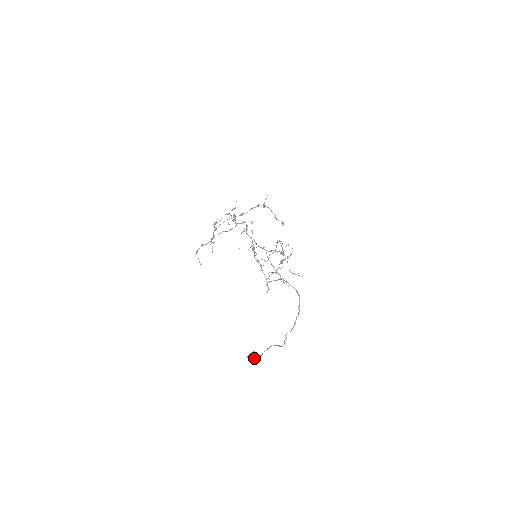
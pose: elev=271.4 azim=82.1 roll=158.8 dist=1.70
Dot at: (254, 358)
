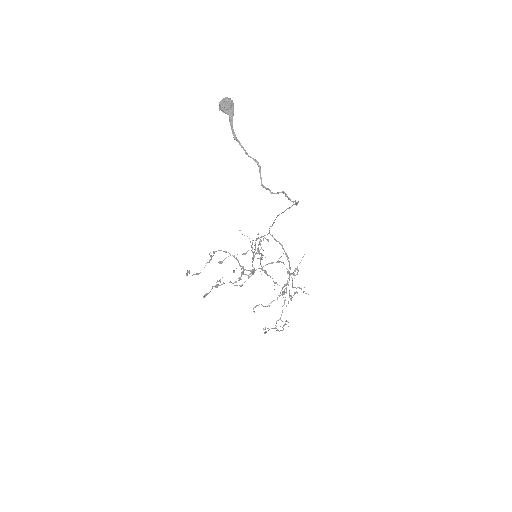
Dot at: (227, 101)
